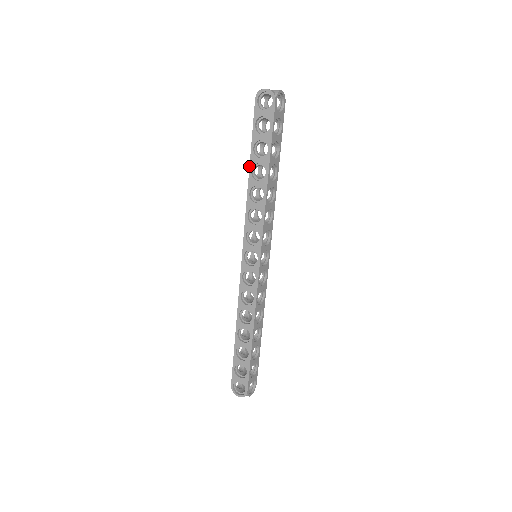
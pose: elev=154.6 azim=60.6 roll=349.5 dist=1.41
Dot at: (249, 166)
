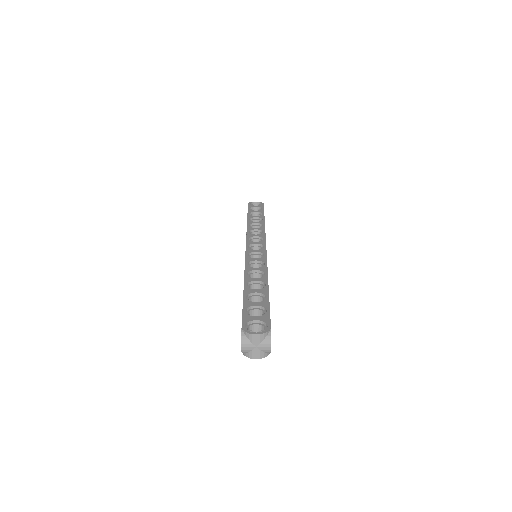
Dot at: (247, 218)
